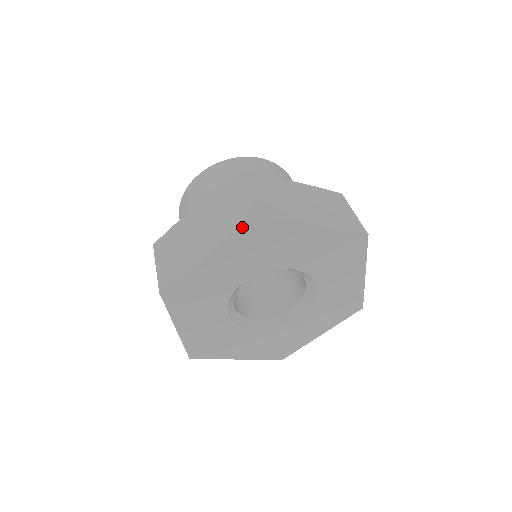
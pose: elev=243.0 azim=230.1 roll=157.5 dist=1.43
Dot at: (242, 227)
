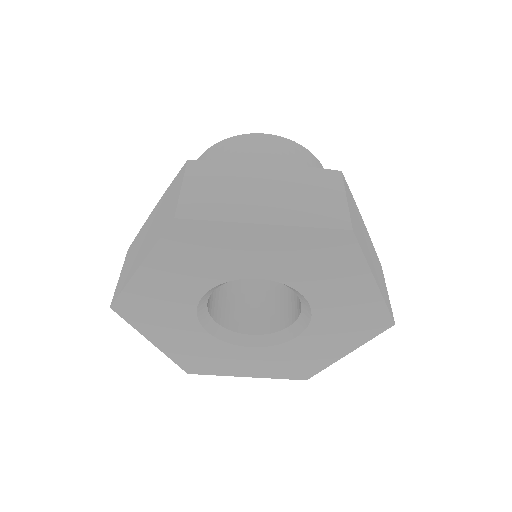
Dot at: (327, 227)
